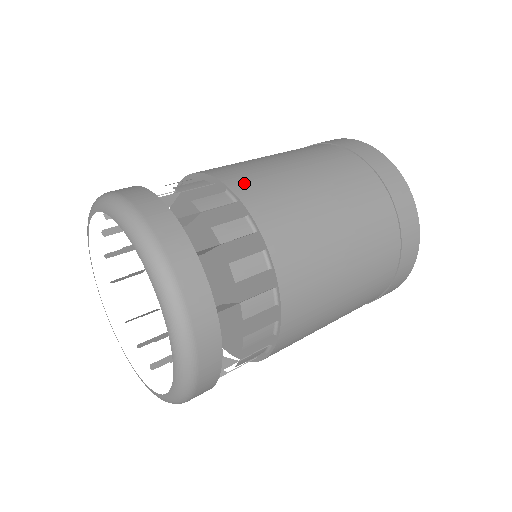
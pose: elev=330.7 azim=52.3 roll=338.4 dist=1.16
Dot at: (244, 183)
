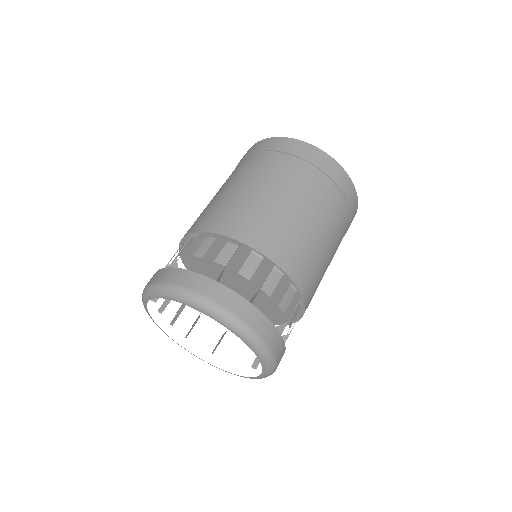
Dot at: (261, 239)
